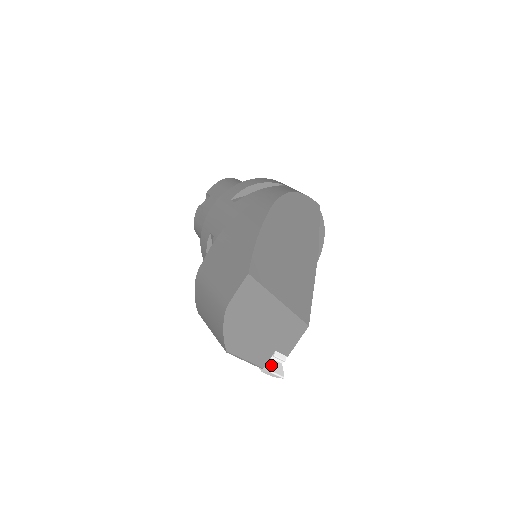
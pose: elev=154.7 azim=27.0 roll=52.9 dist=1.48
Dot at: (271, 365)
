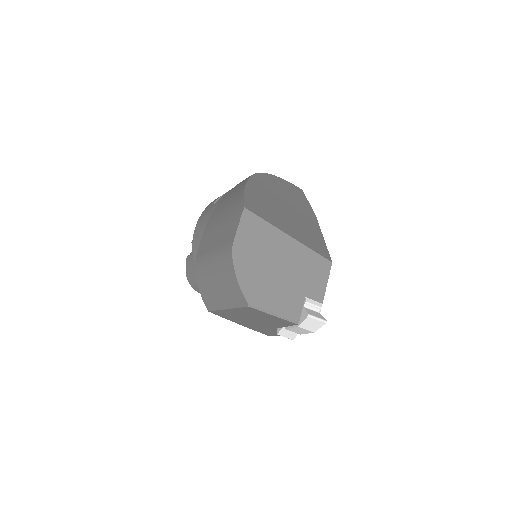
Dot at: (306, 311)
